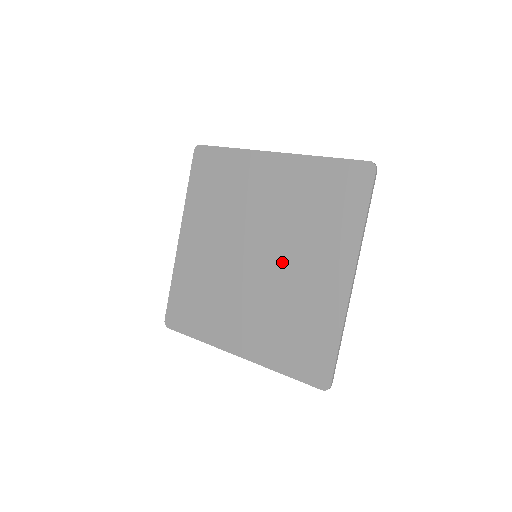
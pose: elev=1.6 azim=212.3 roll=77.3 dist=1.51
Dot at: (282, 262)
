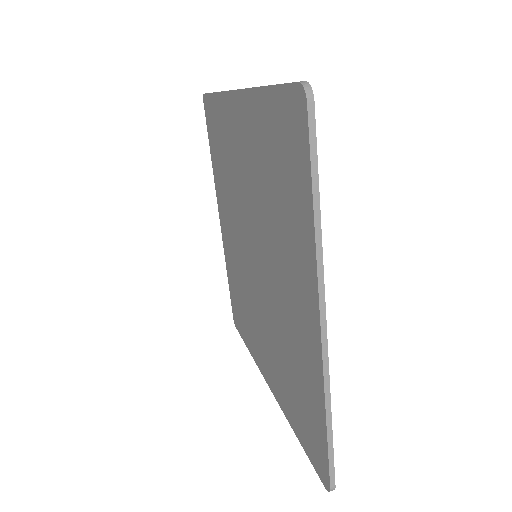
Dot at: (268, 272)
